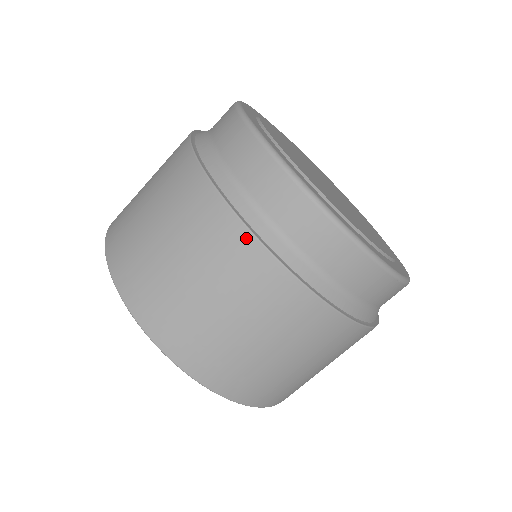
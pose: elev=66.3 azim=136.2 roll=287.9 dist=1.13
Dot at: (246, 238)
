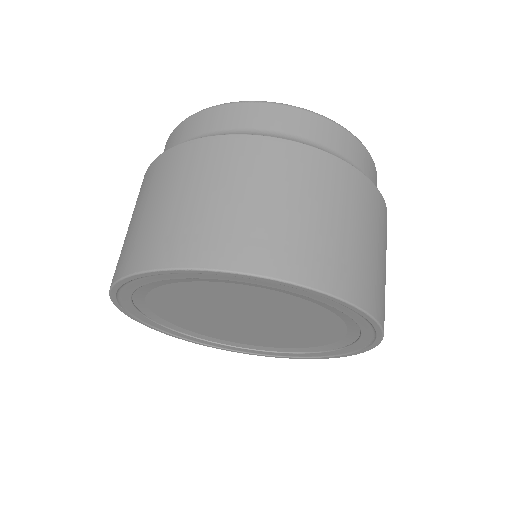
Dot at: (235, 140)
